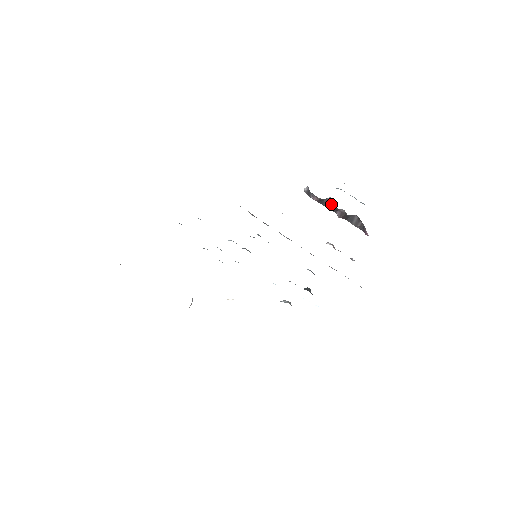
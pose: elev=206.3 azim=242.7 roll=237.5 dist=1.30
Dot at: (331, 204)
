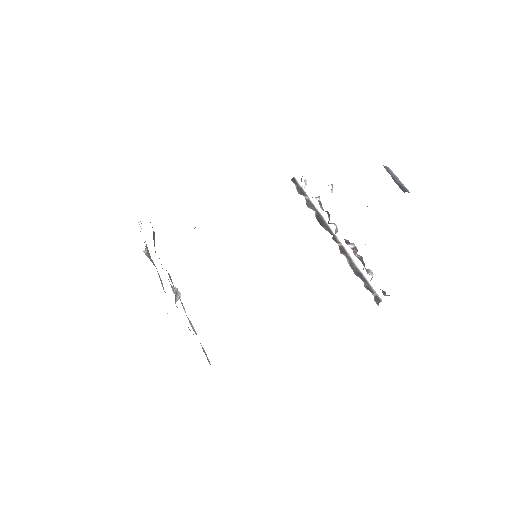
Dot at: occluded
